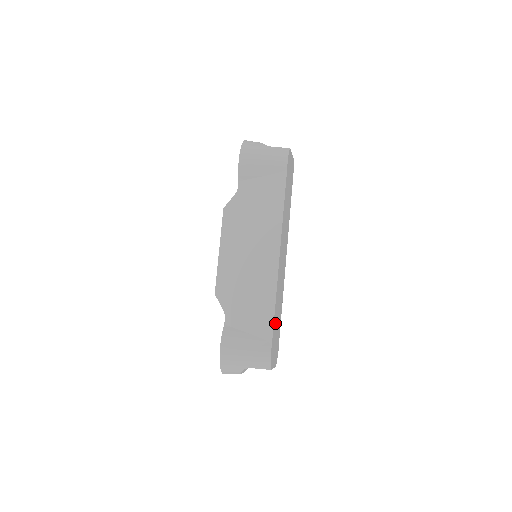
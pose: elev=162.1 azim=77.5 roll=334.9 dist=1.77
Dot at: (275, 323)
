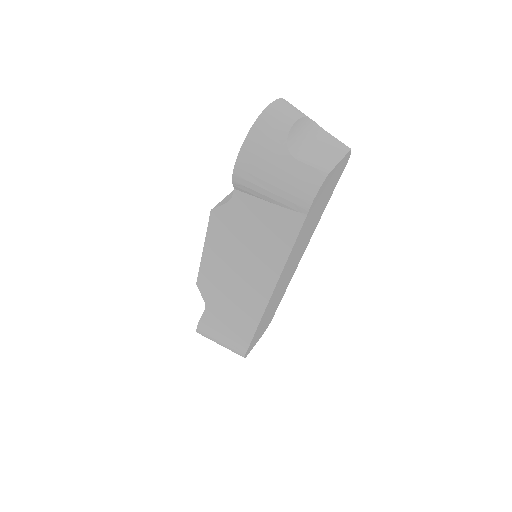
Dot at: (258, 331)
